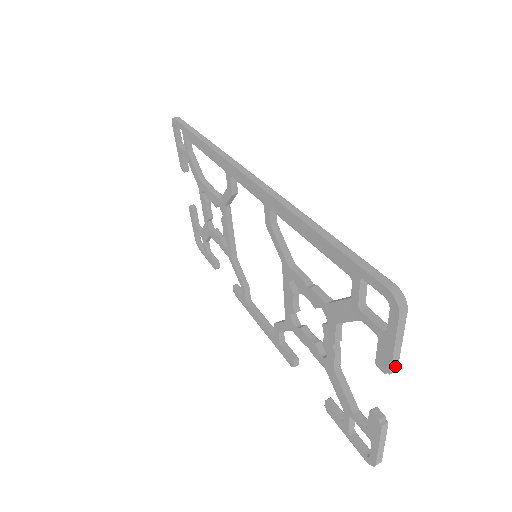
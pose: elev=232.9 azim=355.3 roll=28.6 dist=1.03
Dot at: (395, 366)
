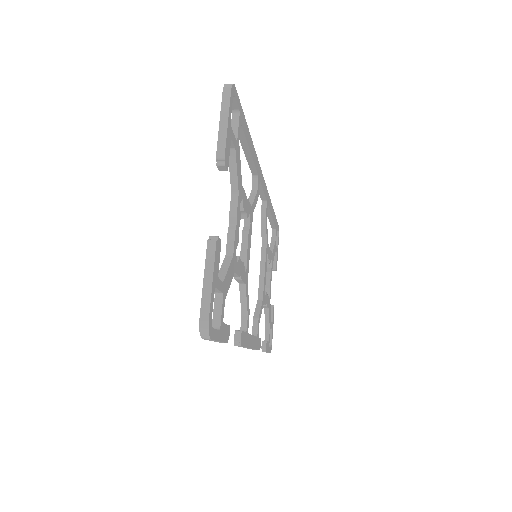
Dot at: (222, 151)
